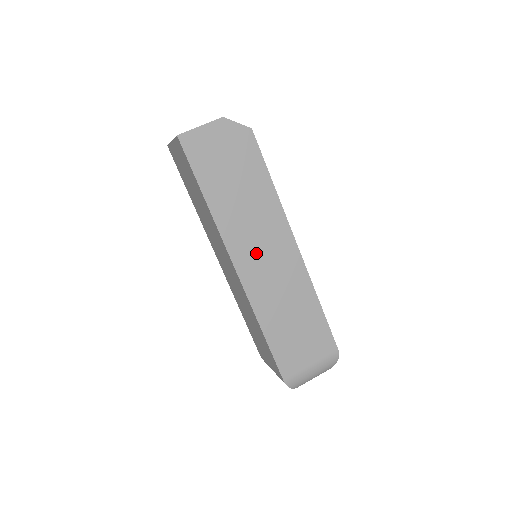
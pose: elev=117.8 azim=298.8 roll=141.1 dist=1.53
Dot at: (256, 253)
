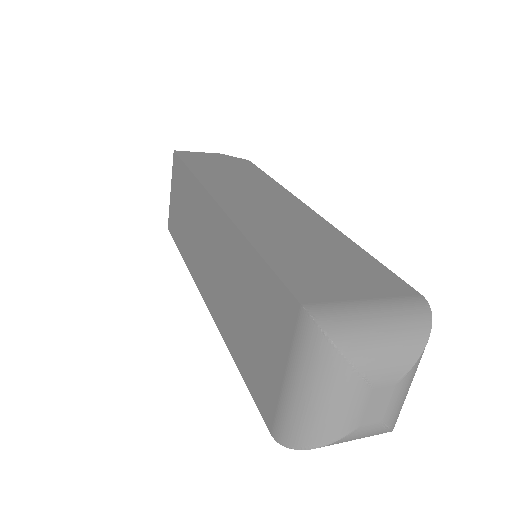
Dot at: (248, 199)
